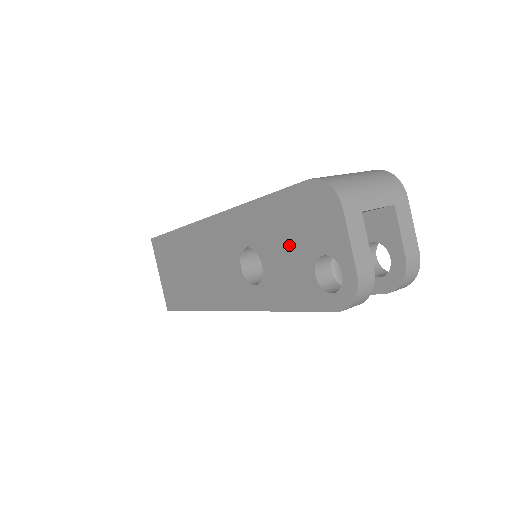
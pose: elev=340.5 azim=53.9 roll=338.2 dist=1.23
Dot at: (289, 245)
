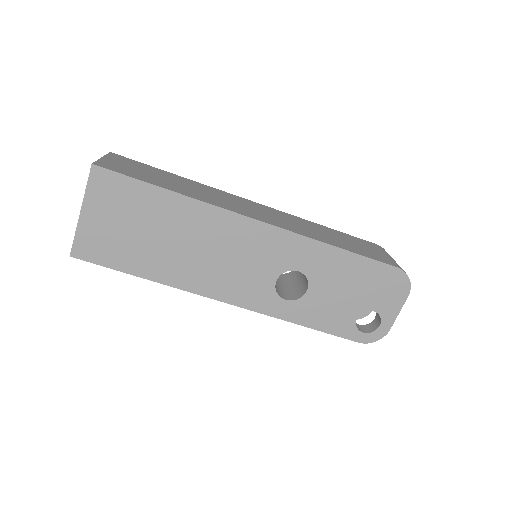
Dot at: (349, 292)
